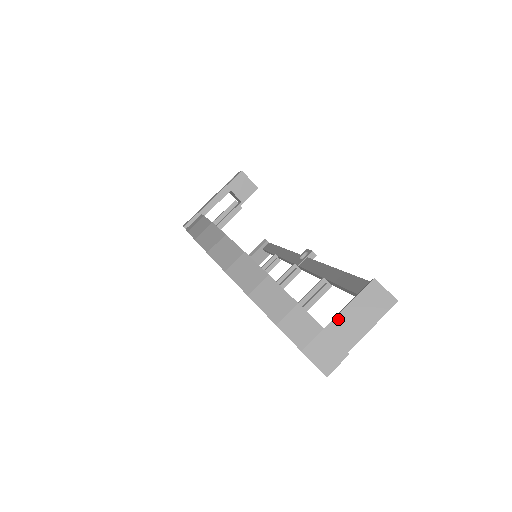
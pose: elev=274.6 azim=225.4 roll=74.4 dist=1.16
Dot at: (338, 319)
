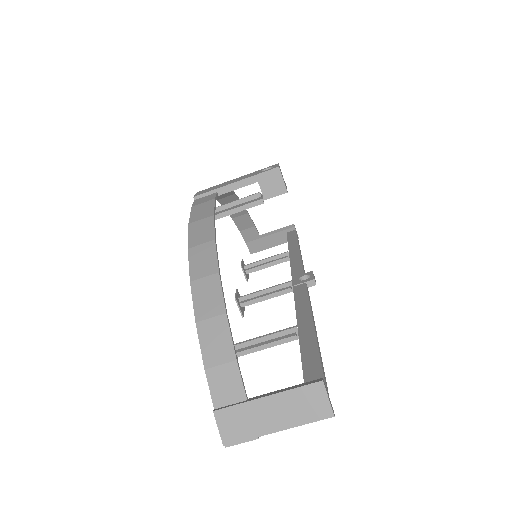
Dot at: (264, 400)
